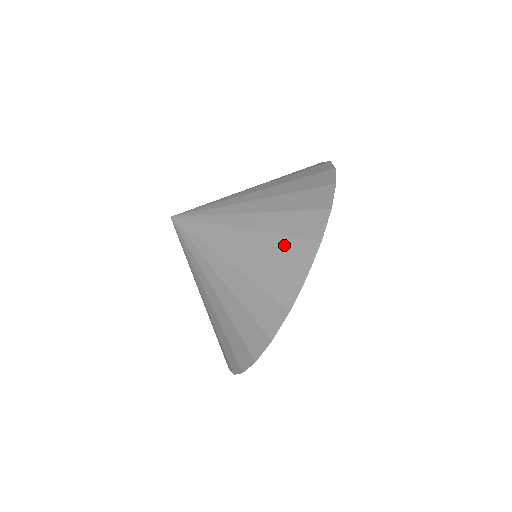
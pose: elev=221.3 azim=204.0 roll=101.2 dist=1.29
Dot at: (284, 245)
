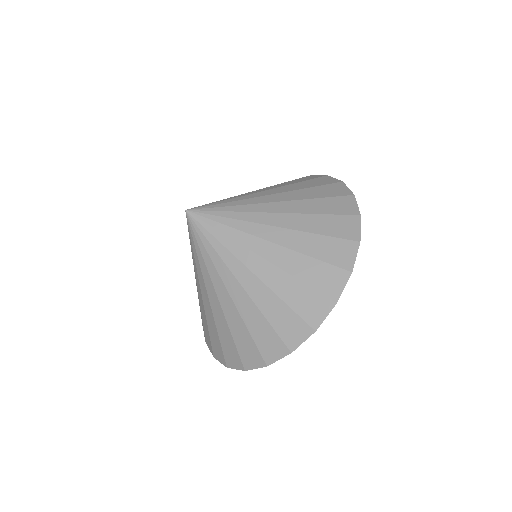
Dot at: (283, 314)
